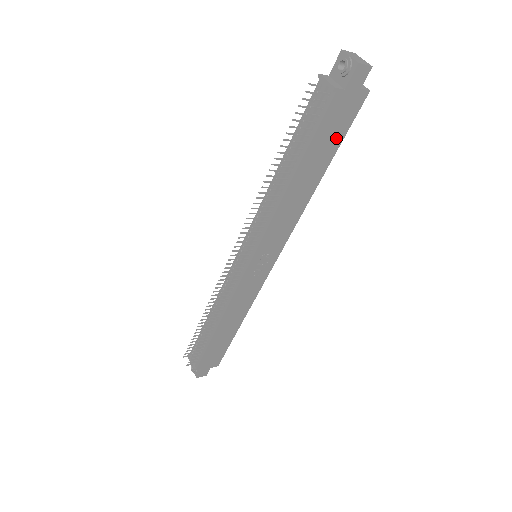
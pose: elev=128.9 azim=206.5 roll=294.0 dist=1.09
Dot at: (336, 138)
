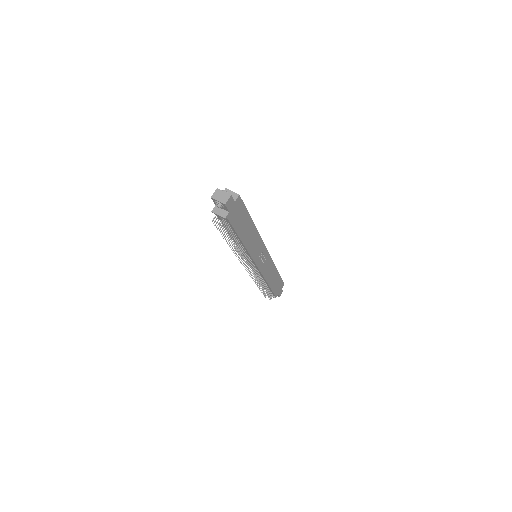
Dot at: (244, 215)
